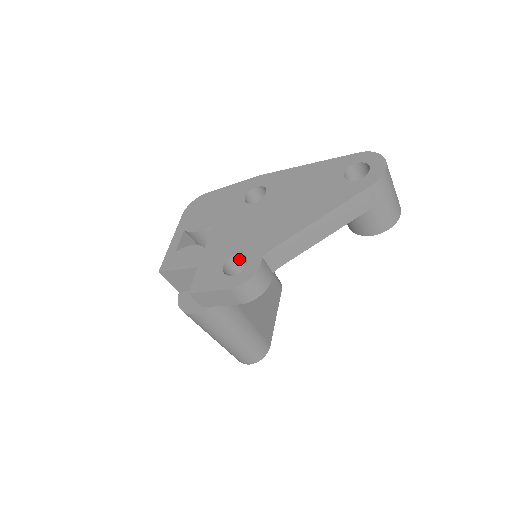
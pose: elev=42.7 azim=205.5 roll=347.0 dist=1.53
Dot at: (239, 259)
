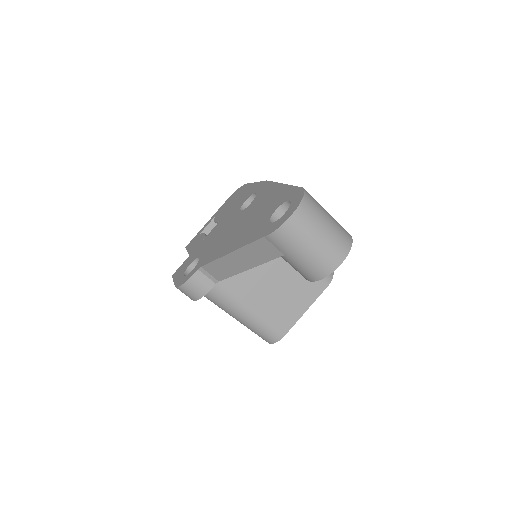
Dot at: occluded
